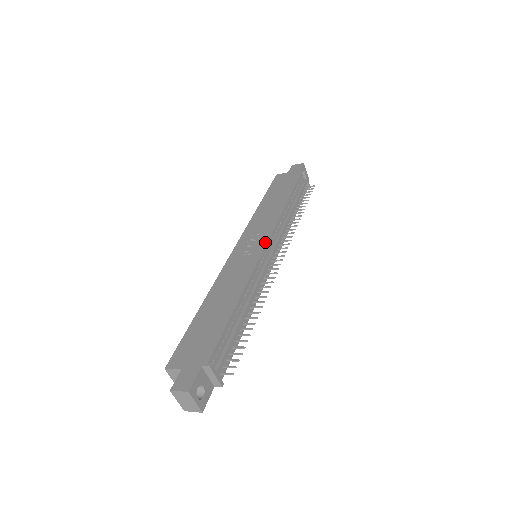
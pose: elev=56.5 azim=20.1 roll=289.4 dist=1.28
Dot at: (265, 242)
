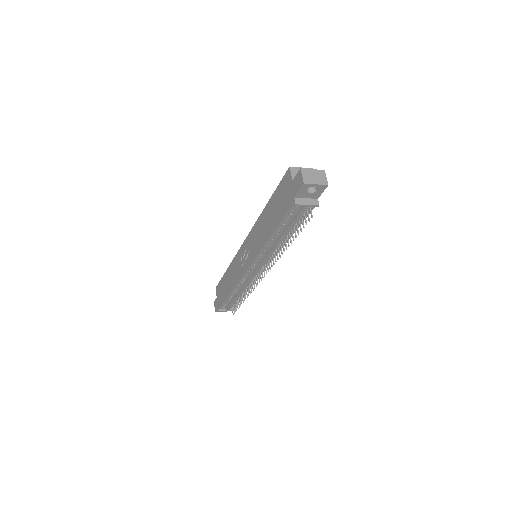
Dot at: (248, 266)
